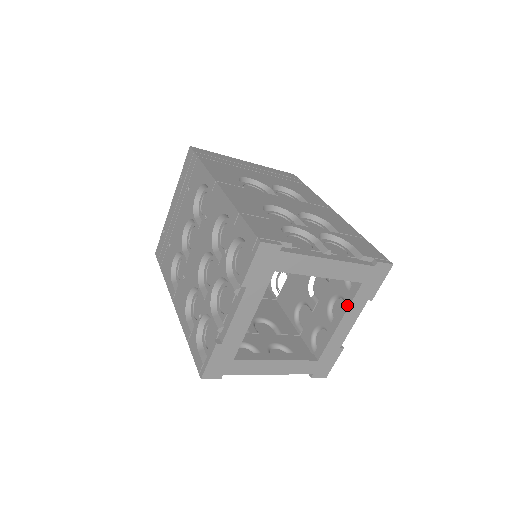
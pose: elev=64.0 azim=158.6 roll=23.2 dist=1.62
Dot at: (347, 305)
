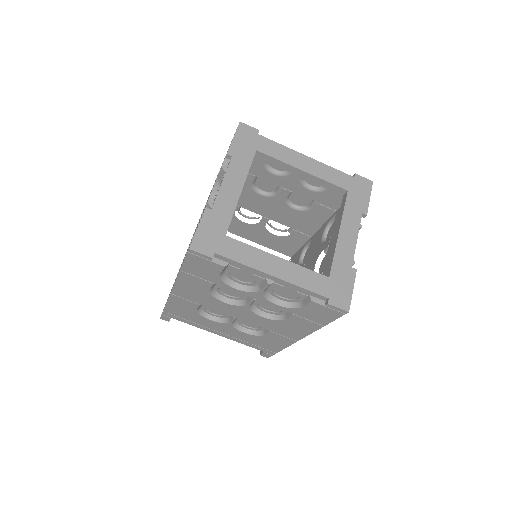
Dot at: (341, 215)
